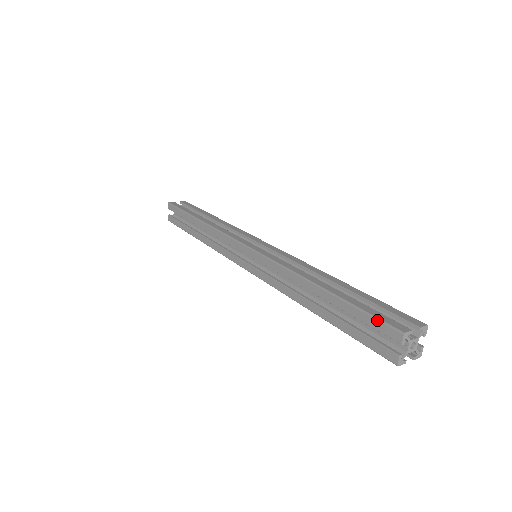
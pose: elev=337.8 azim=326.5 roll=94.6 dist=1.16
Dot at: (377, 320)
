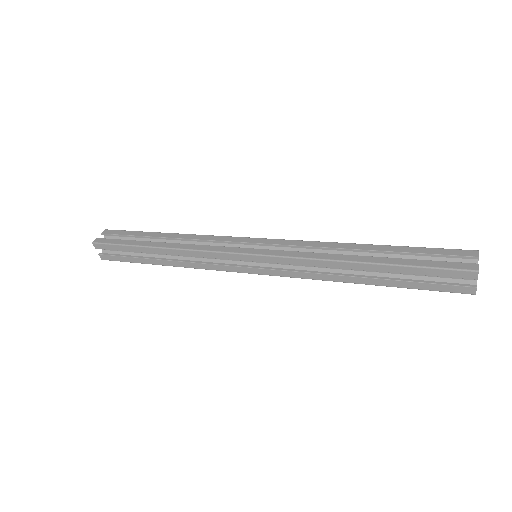
Dot at: (446, 270)
